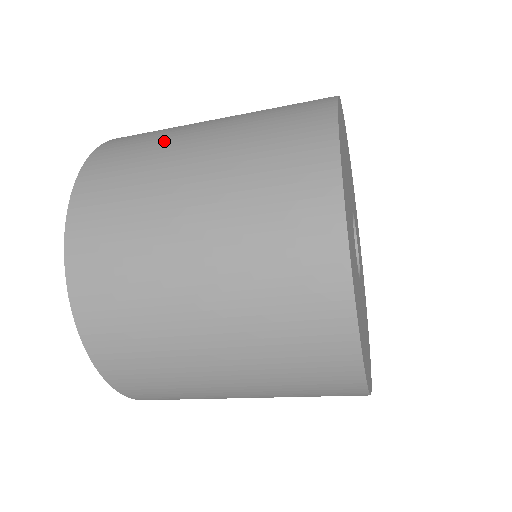
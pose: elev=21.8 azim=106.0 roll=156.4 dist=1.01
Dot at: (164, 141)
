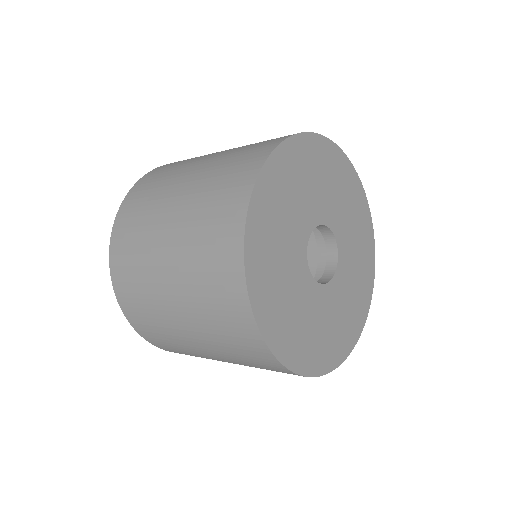
Dot at: (148, 226)
